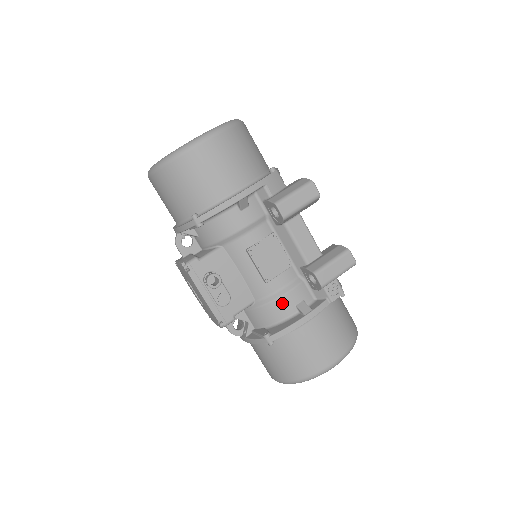
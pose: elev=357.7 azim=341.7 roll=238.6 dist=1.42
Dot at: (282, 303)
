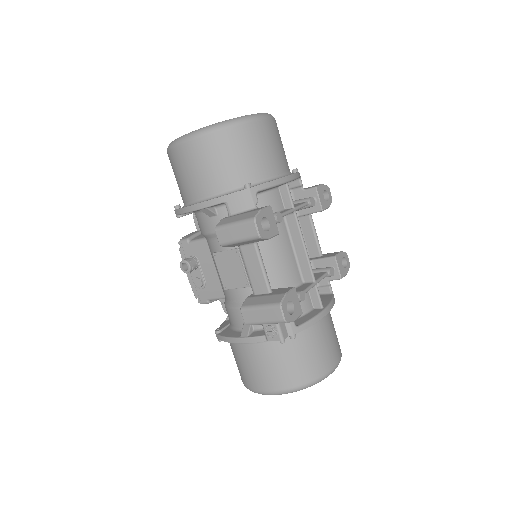
Dot at: (234, 314)
